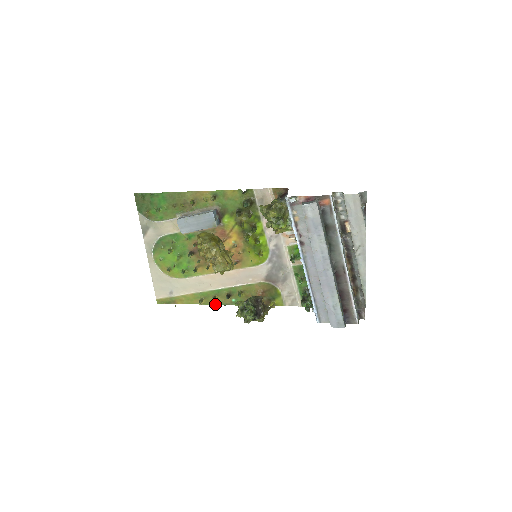
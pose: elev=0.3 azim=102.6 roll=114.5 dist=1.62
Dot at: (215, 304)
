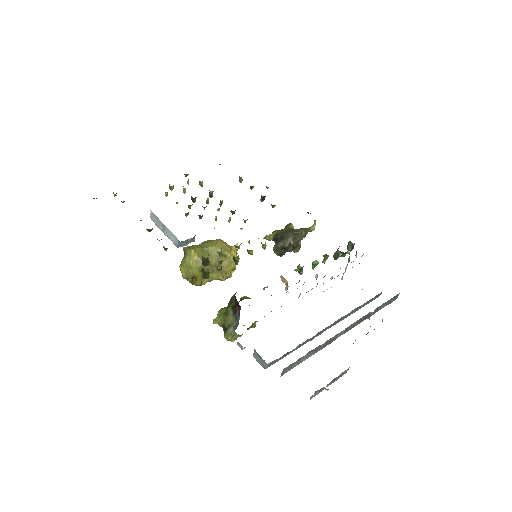
Dot at: occluded
